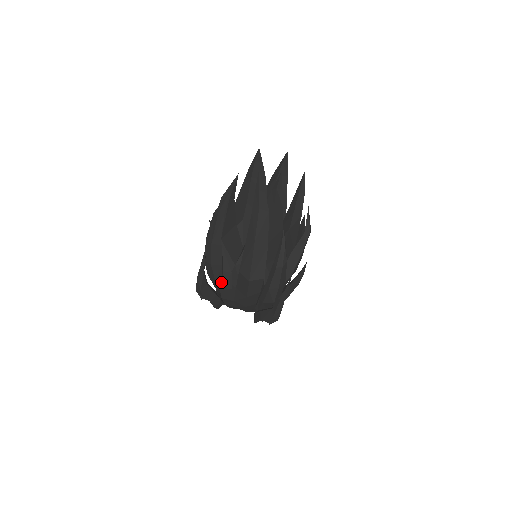
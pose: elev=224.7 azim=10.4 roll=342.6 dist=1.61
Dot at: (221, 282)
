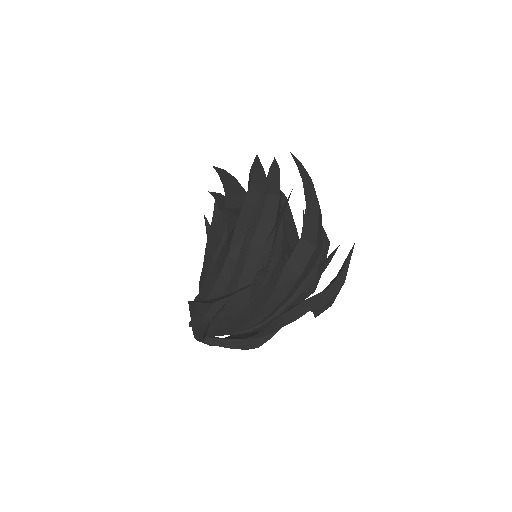
Dot at: (278, 251)
